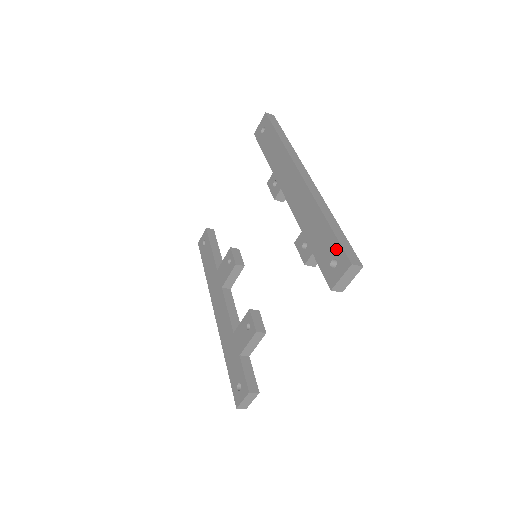
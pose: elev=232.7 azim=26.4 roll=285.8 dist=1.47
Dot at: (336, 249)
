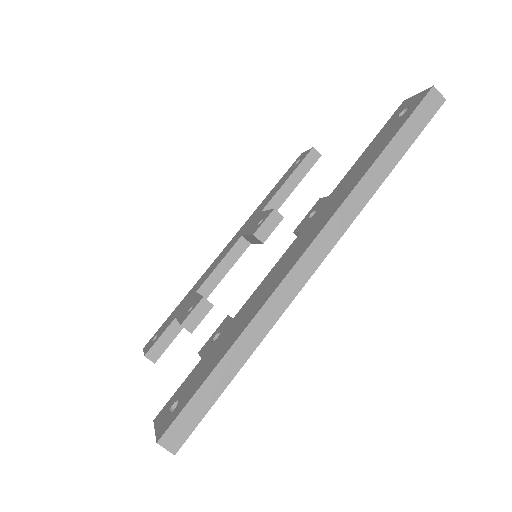
Dot at: (184, 401)
